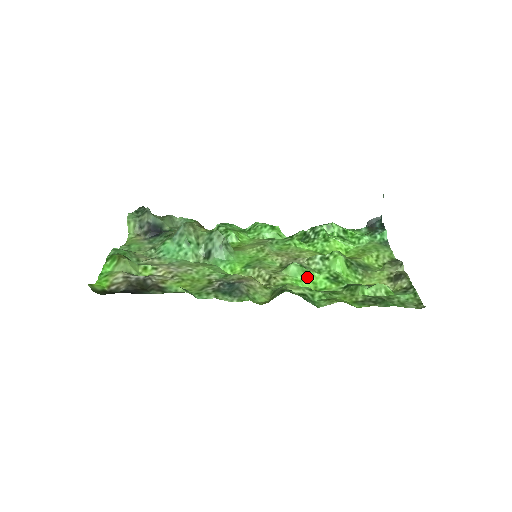
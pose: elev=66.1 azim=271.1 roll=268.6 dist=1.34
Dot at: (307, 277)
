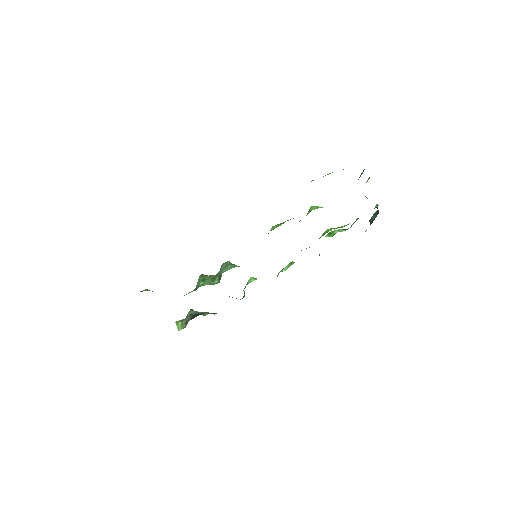
Dot at: occluded
